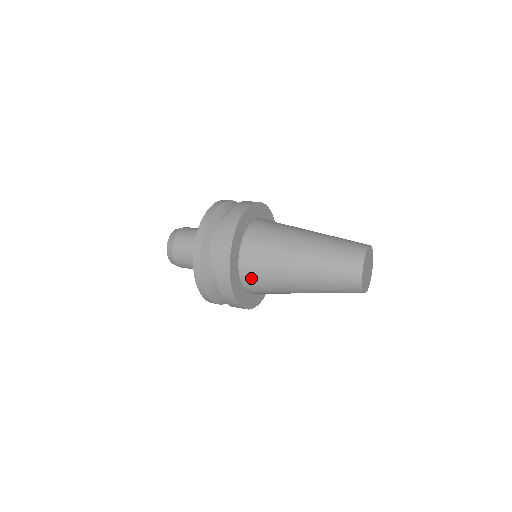
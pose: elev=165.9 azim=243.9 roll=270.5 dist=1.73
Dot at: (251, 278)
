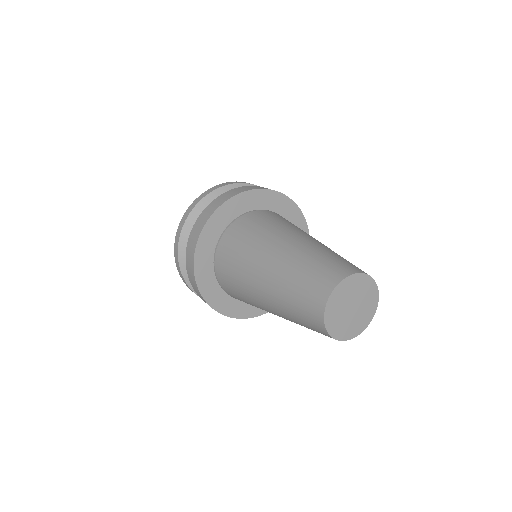
Dot at: (228, 289)
